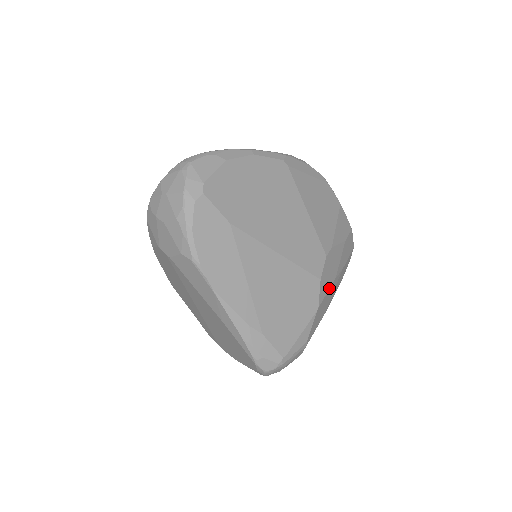
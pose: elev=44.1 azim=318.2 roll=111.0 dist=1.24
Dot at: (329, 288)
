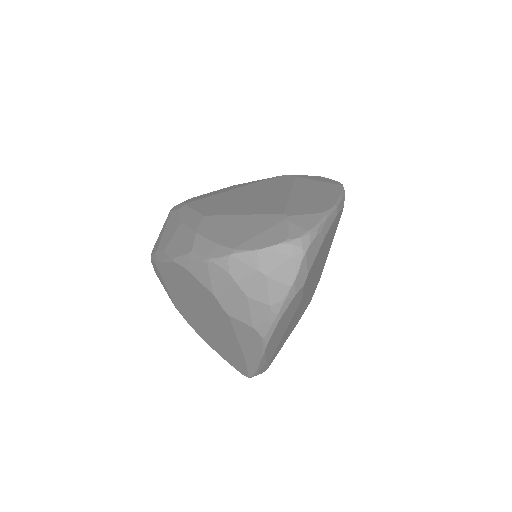
Dot at: occluded
